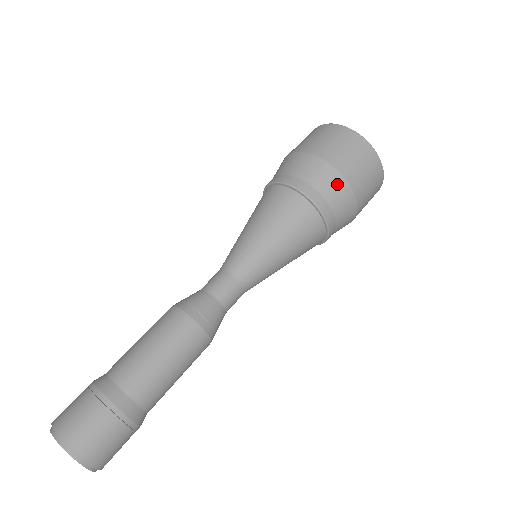
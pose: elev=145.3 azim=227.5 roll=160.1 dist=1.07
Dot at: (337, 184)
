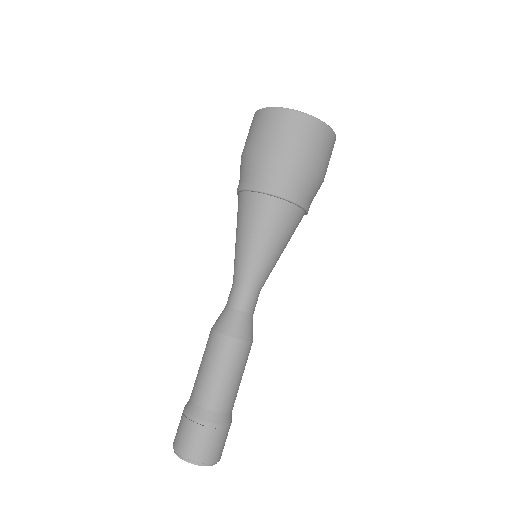
Dot at: (252, 161)
